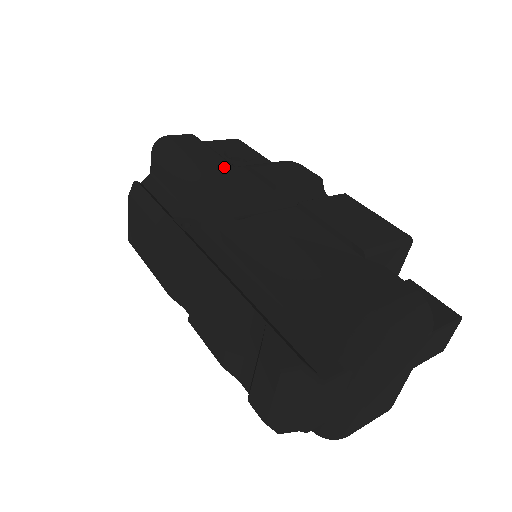
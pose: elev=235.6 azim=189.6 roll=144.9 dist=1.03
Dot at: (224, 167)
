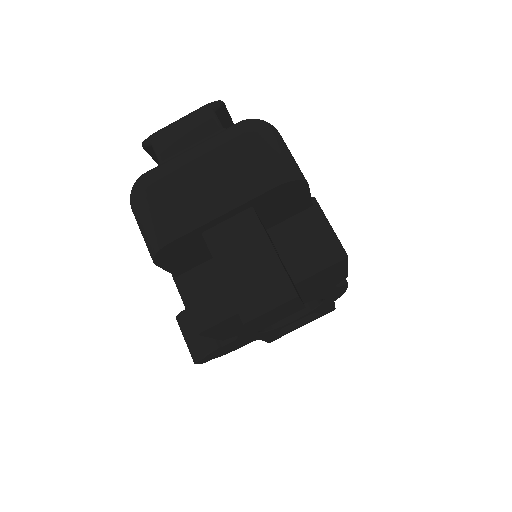
Dot at: occluded
